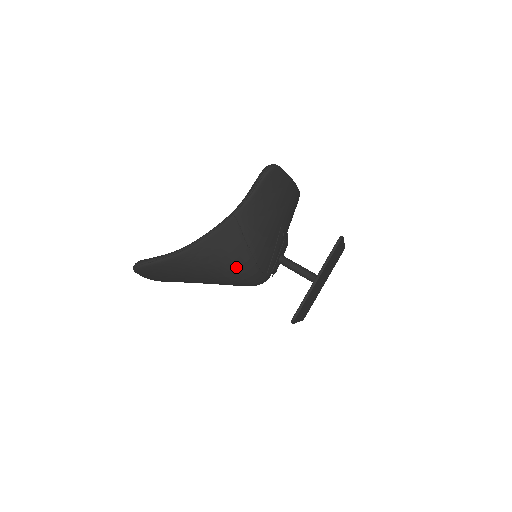
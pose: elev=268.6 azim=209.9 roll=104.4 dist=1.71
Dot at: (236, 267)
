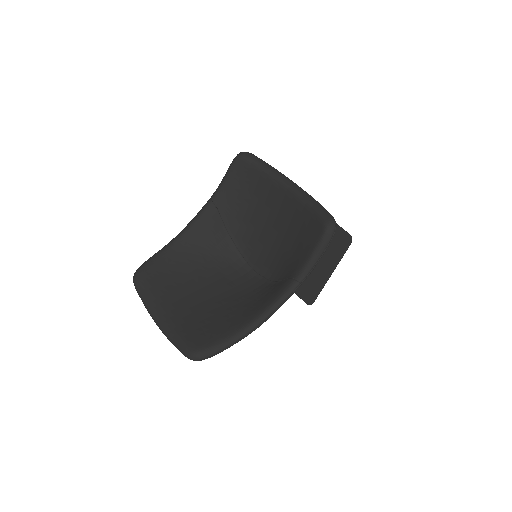
Dot at: occluded
